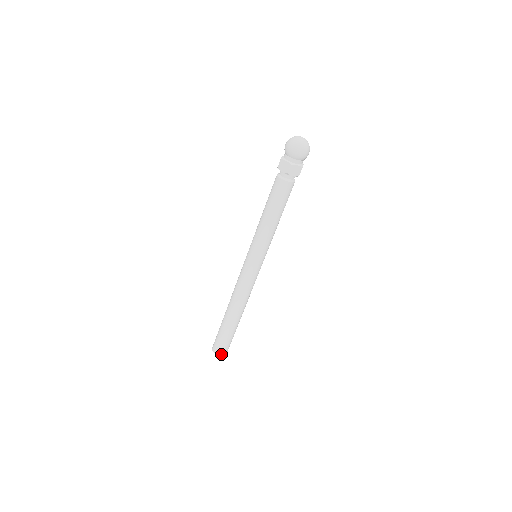
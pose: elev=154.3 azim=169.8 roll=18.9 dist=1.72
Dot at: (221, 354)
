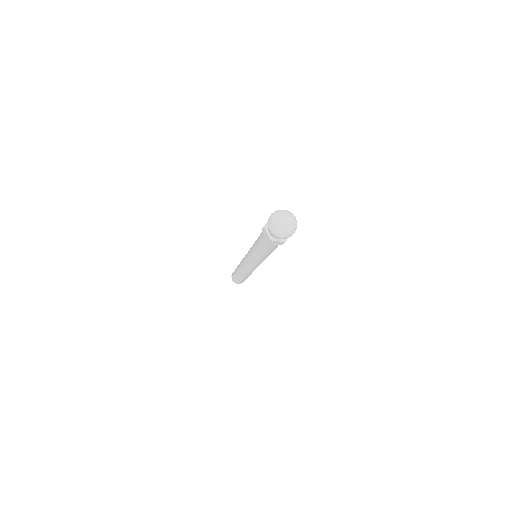
Dot at: (237, 283)
